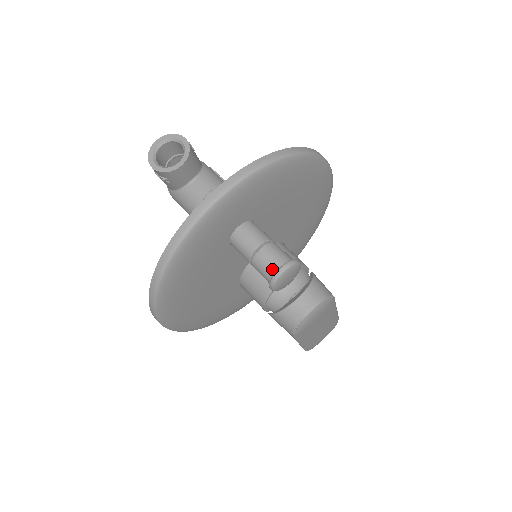
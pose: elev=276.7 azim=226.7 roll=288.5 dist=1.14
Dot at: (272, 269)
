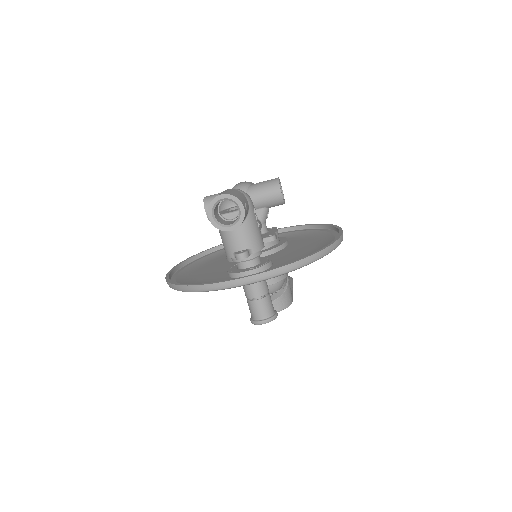
Dot at: (257, 317)
